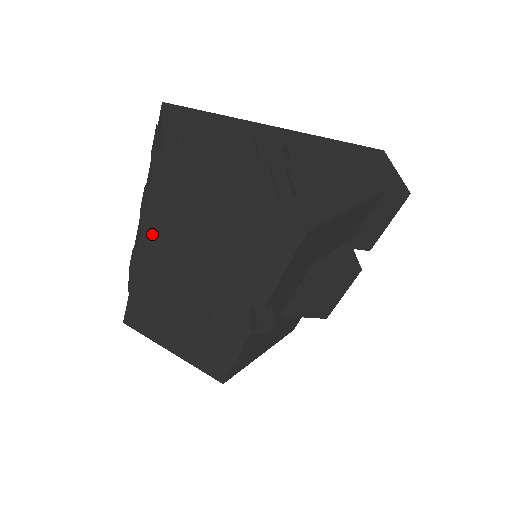
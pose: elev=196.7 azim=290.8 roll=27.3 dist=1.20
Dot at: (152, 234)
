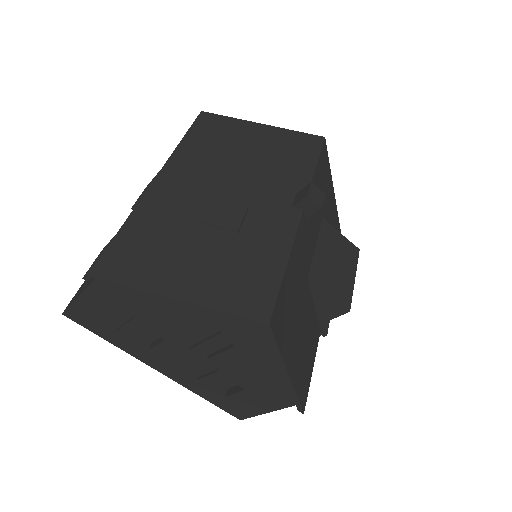
Dot at: (181, 159)
